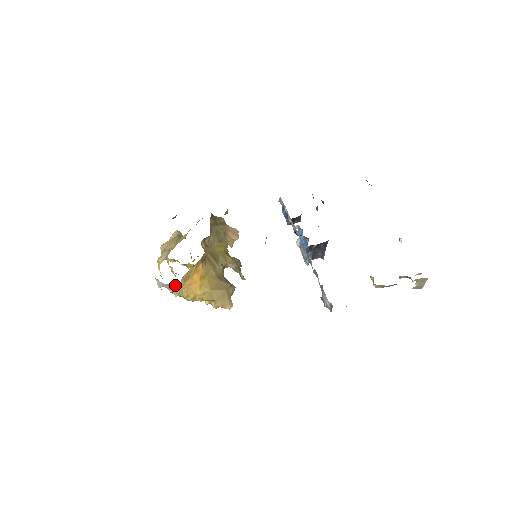
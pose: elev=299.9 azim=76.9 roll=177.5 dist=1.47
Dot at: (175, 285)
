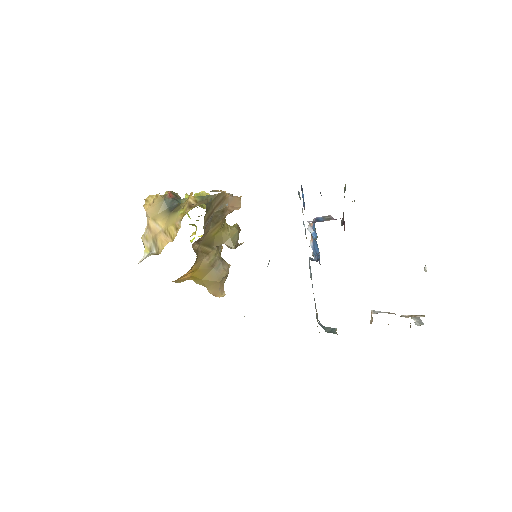
Dot at: occluded
